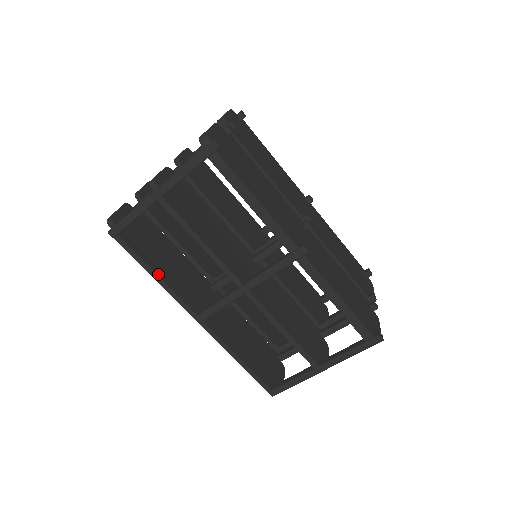
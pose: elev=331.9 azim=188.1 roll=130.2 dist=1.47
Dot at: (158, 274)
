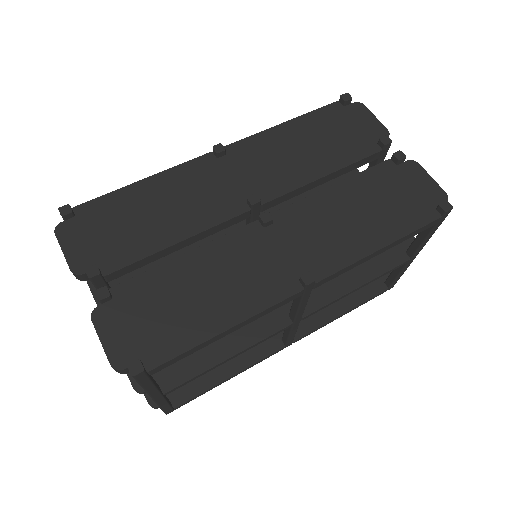
Dot at: (228, 376)
